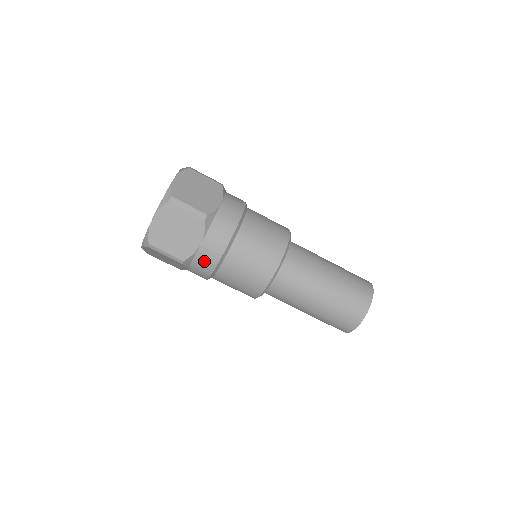
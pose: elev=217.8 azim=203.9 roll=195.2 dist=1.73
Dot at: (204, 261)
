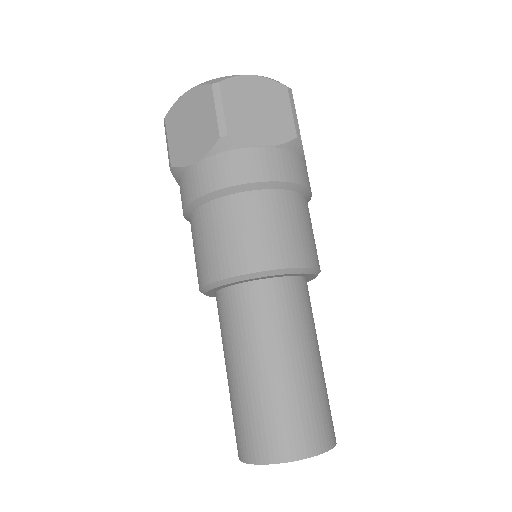
Dot at: (243, 164)
